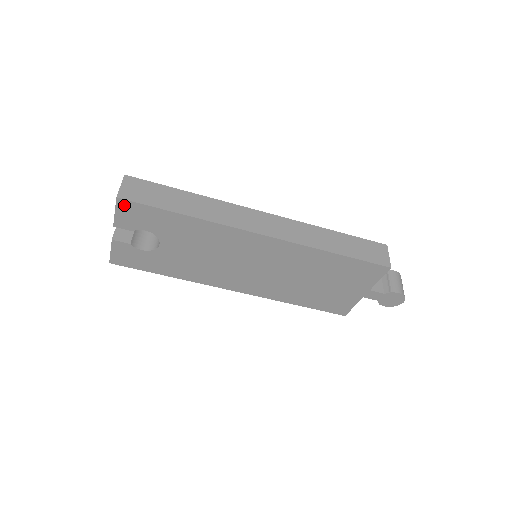
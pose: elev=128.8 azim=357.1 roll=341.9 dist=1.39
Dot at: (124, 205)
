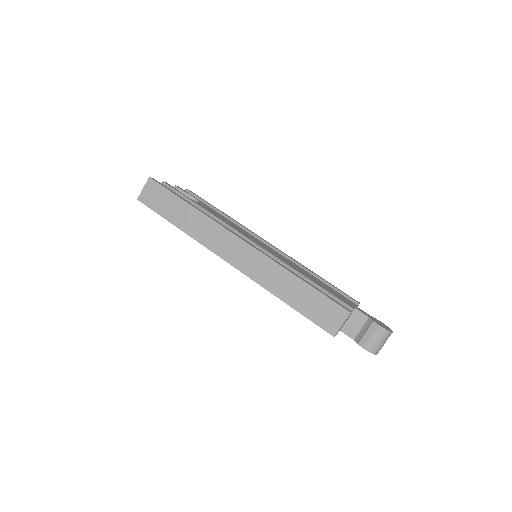
Dot at: occluded
